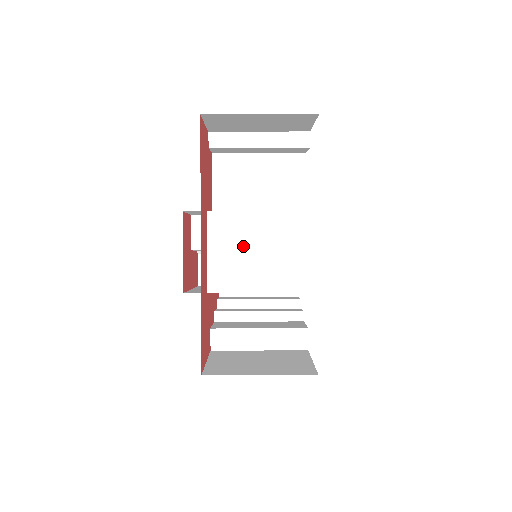
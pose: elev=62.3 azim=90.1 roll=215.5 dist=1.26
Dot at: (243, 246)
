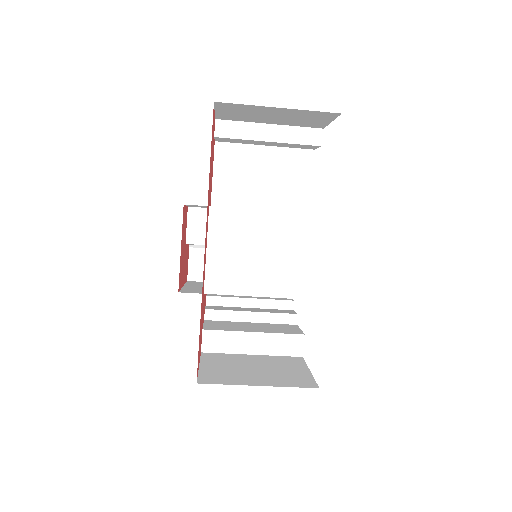
Dot at: (246, 246)
